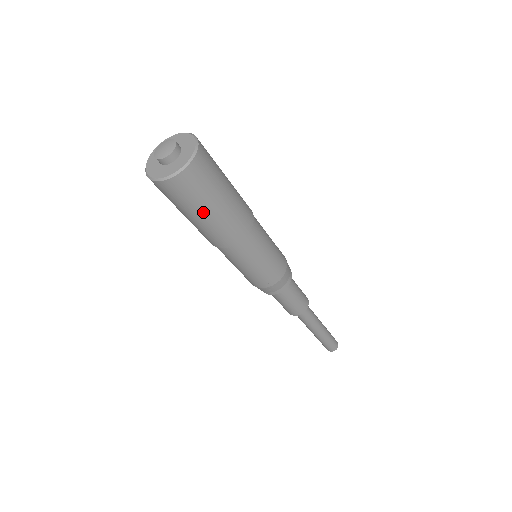
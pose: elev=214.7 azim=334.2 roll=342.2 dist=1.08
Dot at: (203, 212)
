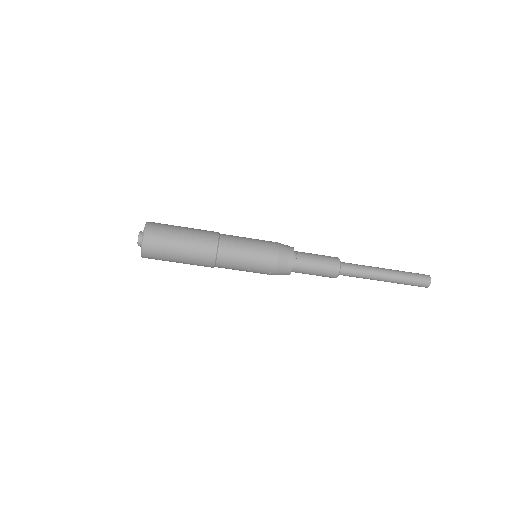
Dot at: (177, 247)
